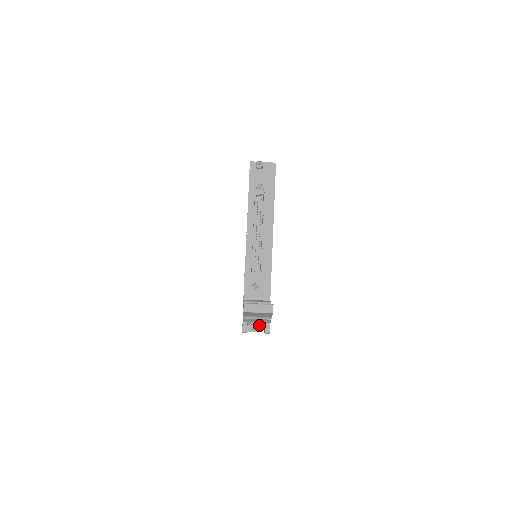
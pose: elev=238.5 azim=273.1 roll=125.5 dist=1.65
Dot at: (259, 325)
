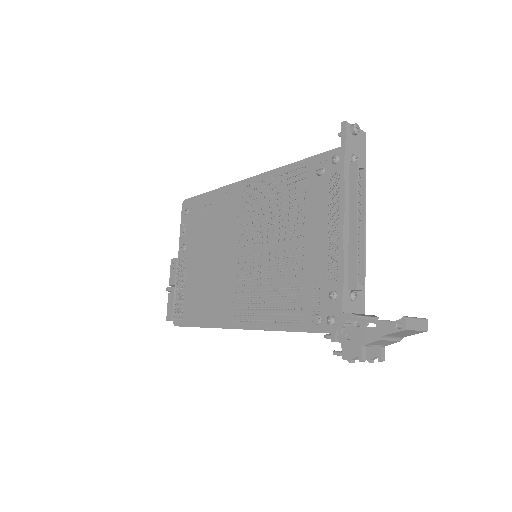
Dot at: occluded
